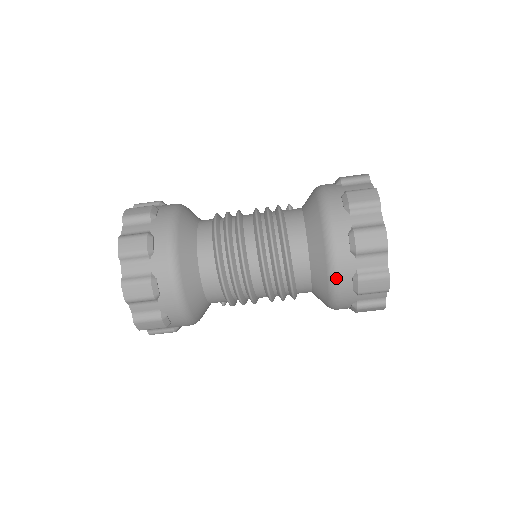
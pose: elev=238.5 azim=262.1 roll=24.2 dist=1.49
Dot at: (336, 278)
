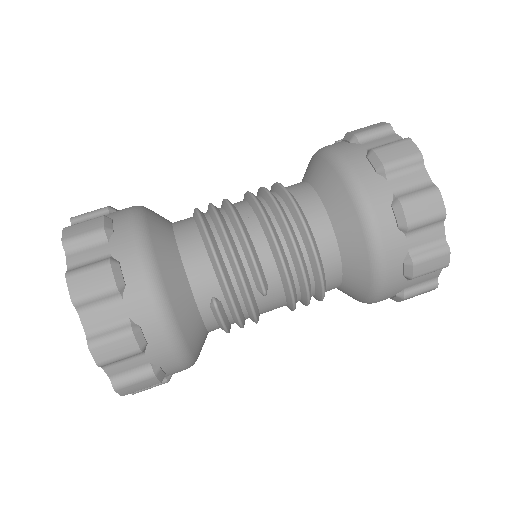
Dot at: (346, 163)
